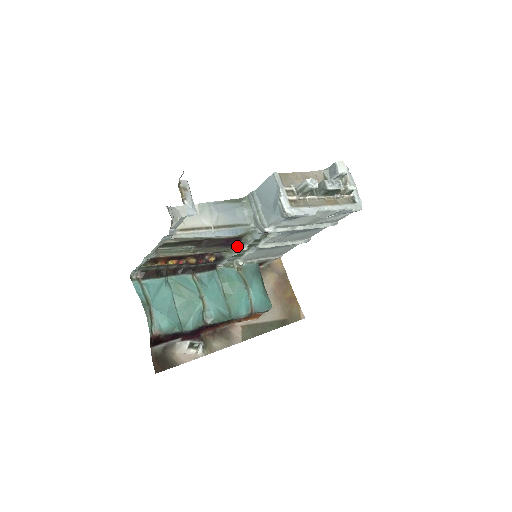
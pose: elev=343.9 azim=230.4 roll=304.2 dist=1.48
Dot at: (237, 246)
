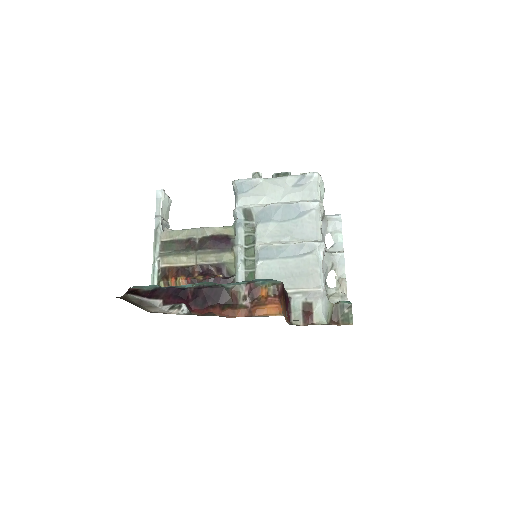
Dot at: (231, 249)
